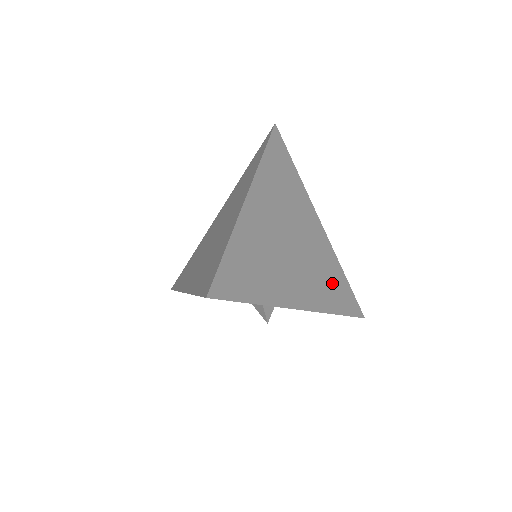
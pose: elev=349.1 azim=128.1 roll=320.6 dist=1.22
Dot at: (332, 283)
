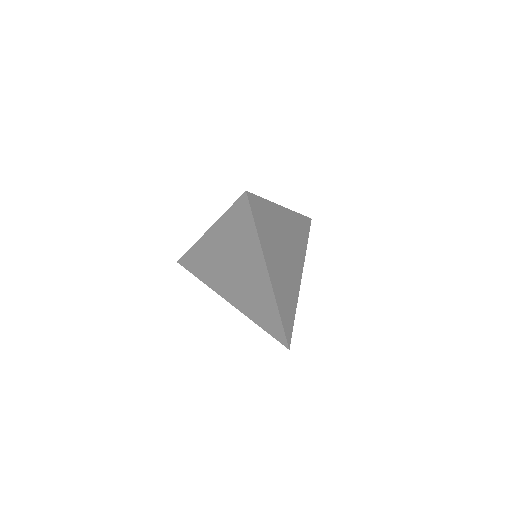
Dot at: (300, 234)
